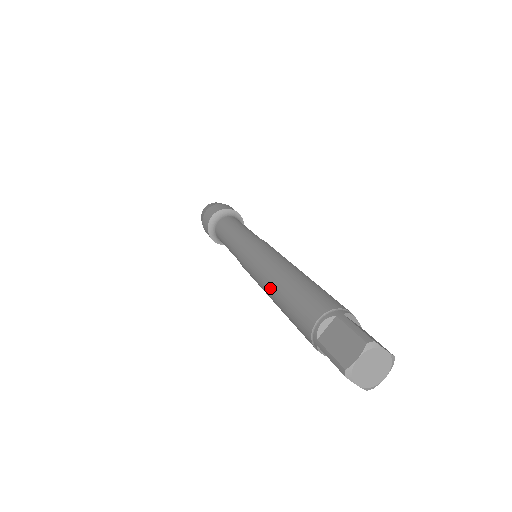
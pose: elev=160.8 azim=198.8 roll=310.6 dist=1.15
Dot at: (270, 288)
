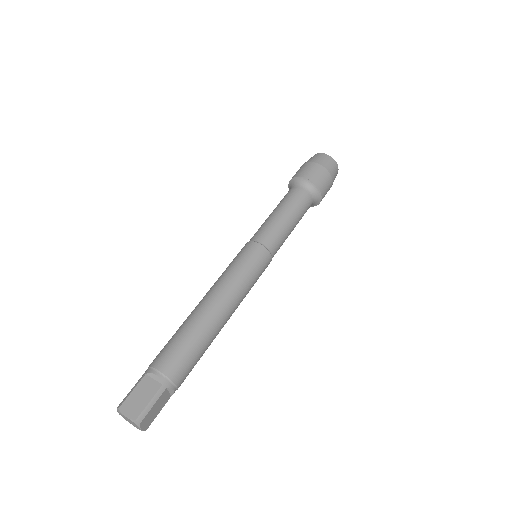
Dot at: occluded
